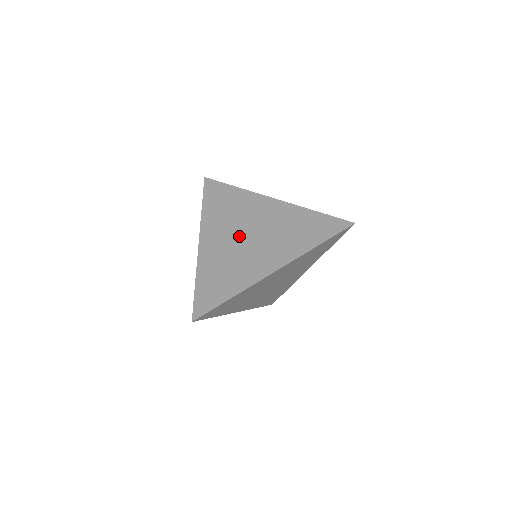
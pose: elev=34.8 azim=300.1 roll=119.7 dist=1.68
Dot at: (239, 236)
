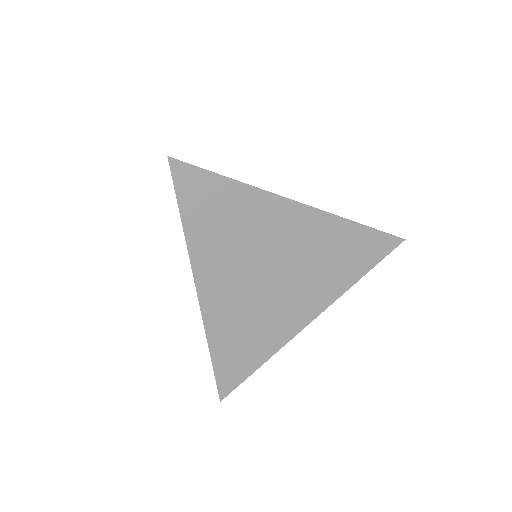
Dot at: occluded
